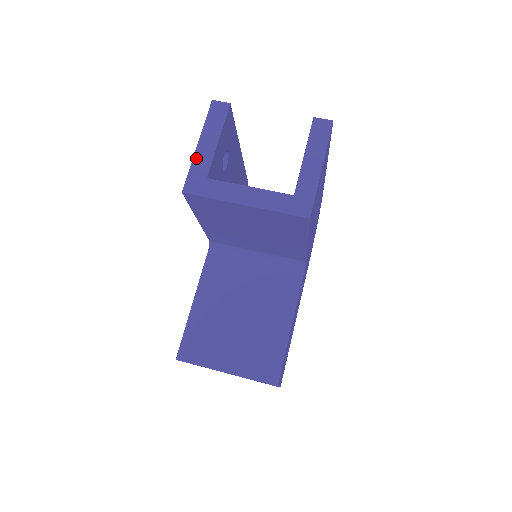
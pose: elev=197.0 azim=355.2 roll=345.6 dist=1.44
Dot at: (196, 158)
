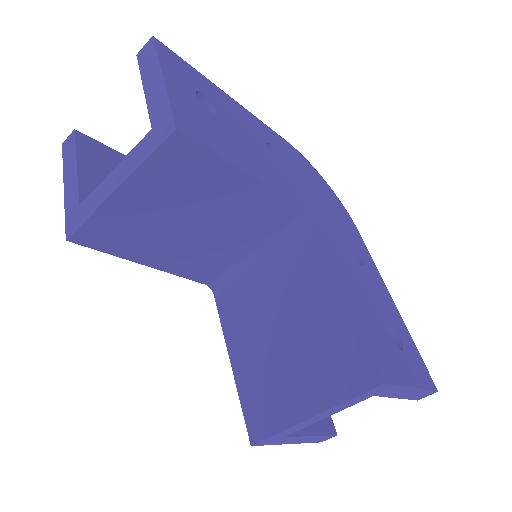
Dot at: (66, 200)
